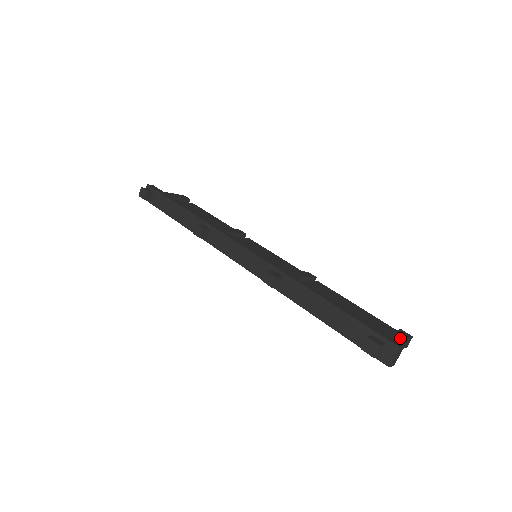
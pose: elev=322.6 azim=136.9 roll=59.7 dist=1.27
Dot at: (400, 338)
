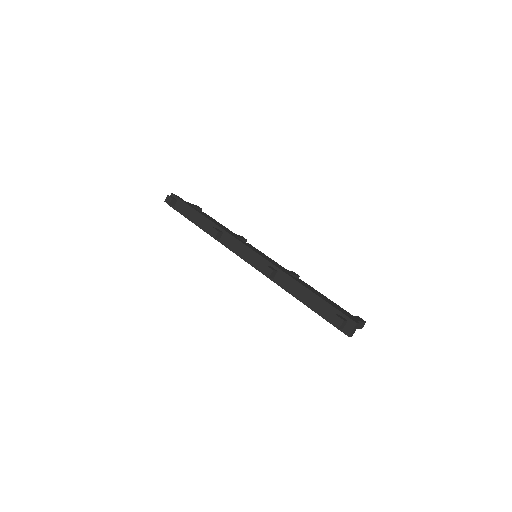
Dot at: (357, 320)
